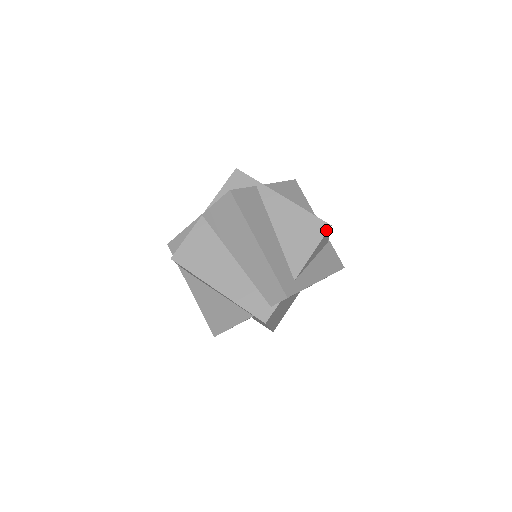
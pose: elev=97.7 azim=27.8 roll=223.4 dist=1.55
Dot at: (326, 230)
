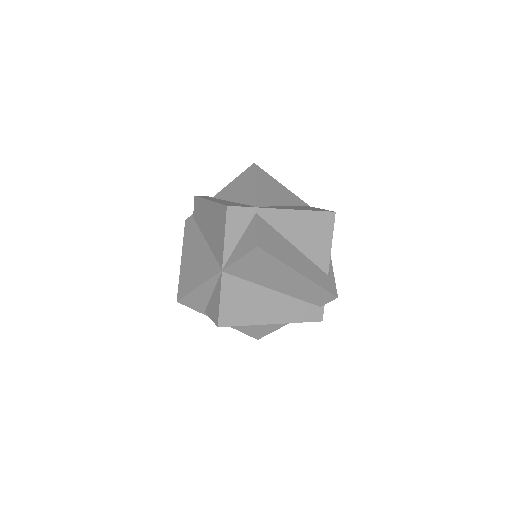
Dot at: (333, 219)
